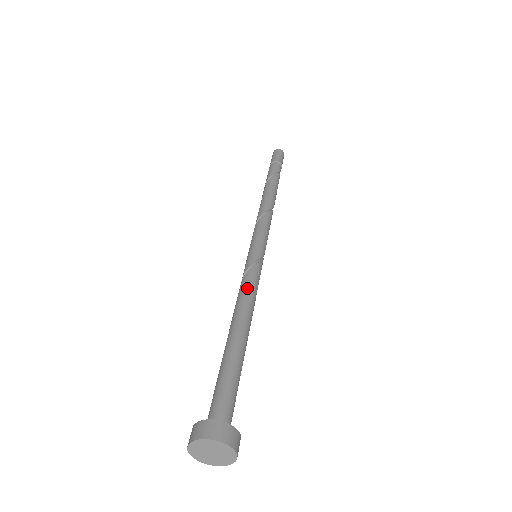
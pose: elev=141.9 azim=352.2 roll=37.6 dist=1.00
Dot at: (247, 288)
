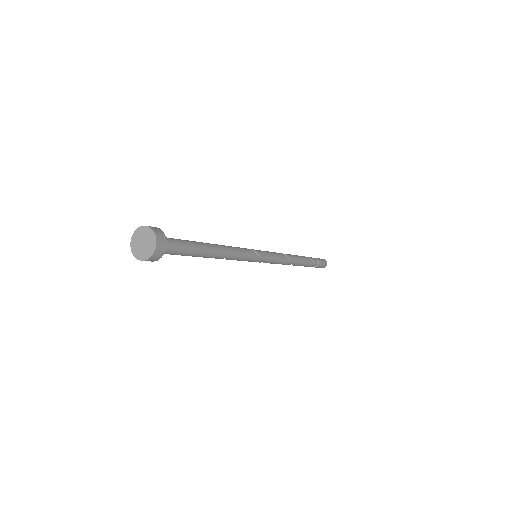
Dot at: occluded
